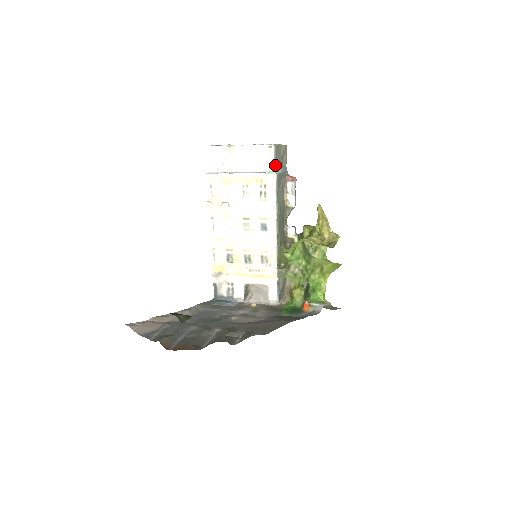
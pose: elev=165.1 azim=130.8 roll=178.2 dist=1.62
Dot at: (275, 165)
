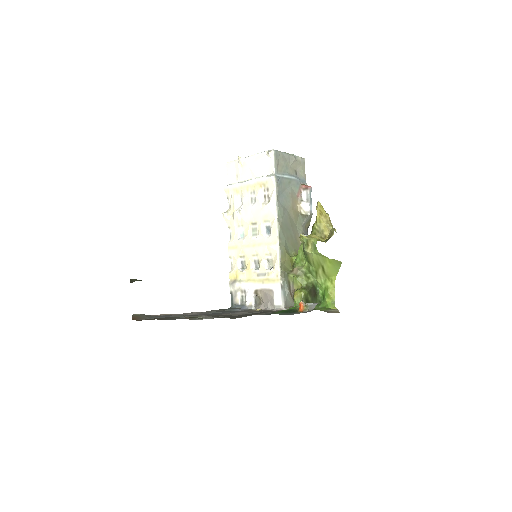
Dot at: (276, 168)
